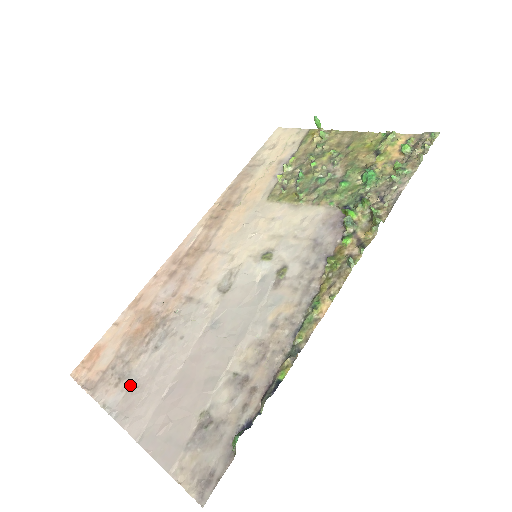
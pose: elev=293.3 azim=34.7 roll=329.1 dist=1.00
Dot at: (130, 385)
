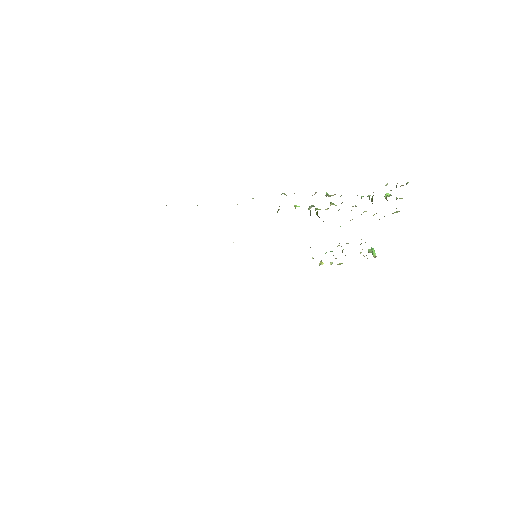
Dot at: occluded
